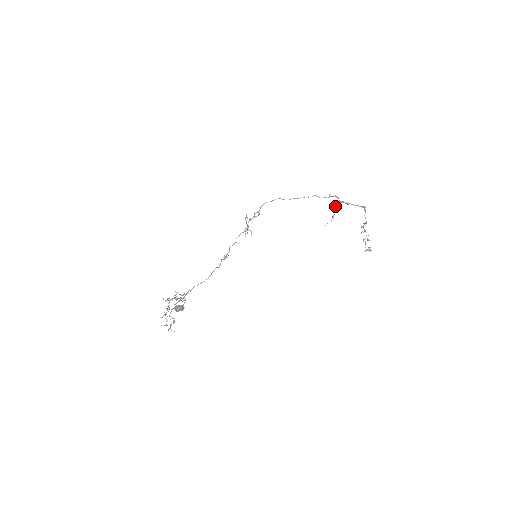
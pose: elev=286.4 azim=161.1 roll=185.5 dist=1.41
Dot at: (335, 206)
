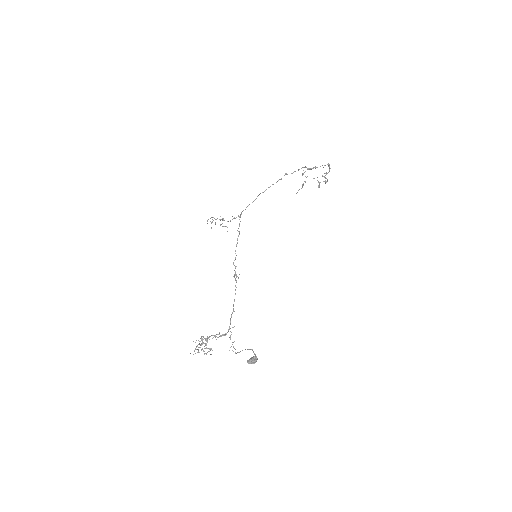
Dot at: occluded
